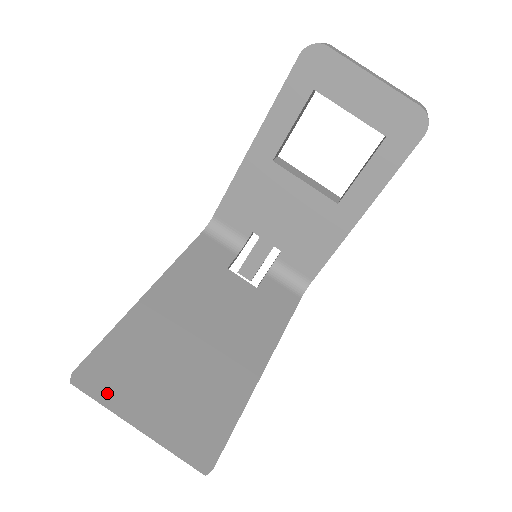
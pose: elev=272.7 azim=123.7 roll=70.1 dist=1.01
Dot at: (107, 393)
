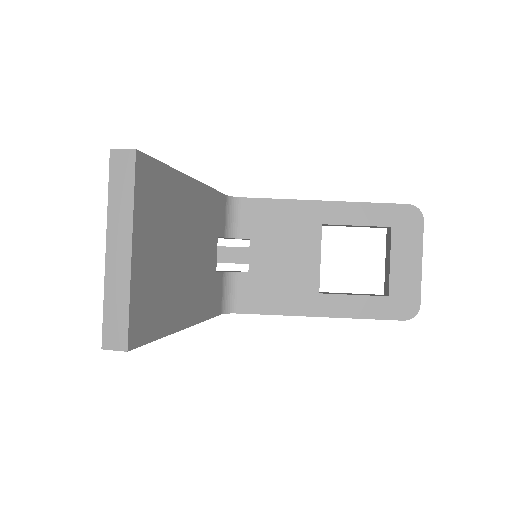
Dot at: (136, 197)
